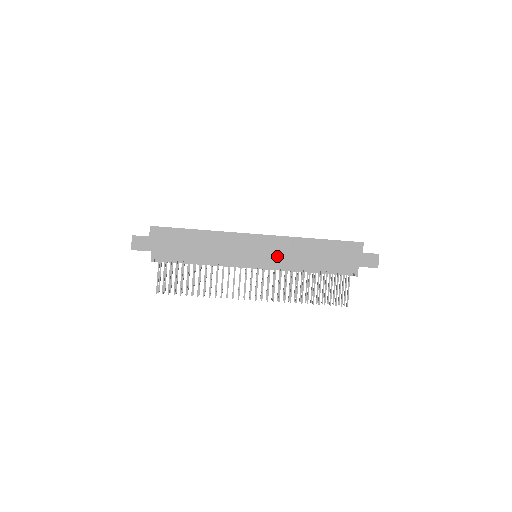
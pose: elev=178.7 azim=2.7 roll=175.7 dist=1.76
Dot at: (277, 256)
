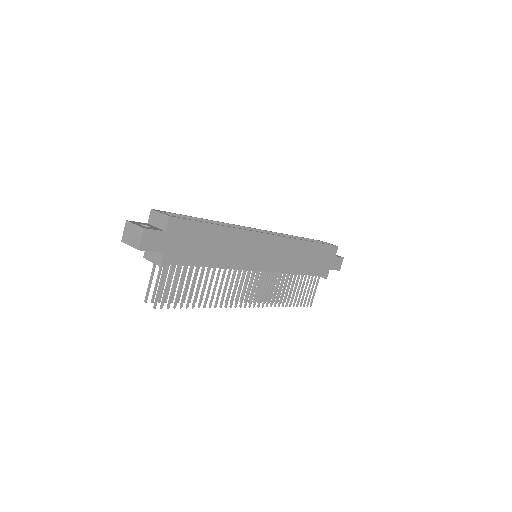
Dot at: (281, 259)
